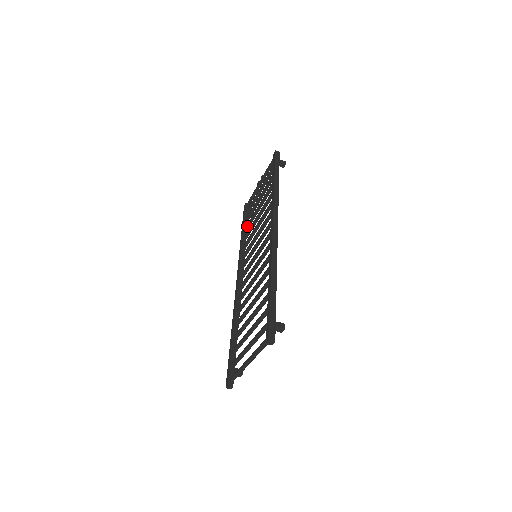
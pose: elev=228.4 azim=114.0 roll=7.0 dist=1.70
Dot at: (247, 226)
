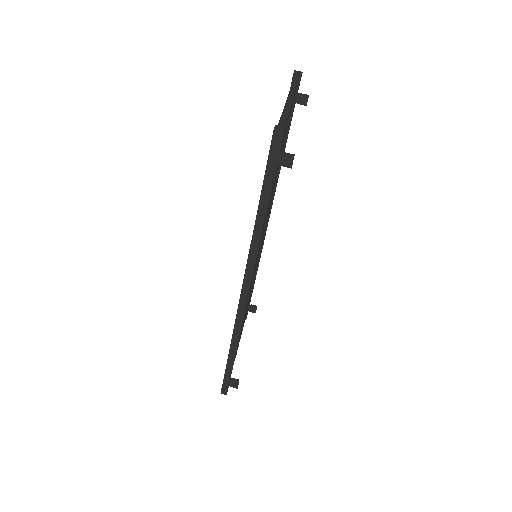
Dot at: occluded
